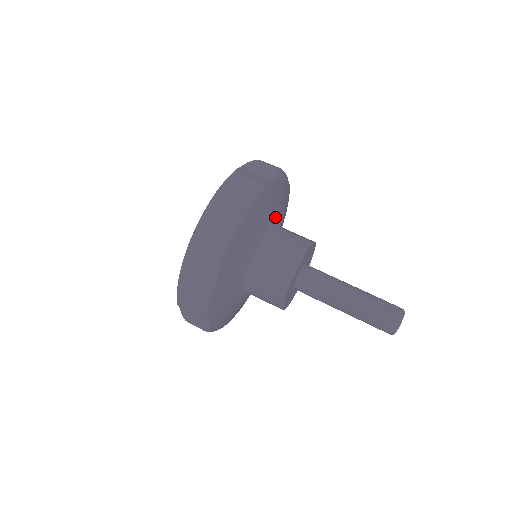
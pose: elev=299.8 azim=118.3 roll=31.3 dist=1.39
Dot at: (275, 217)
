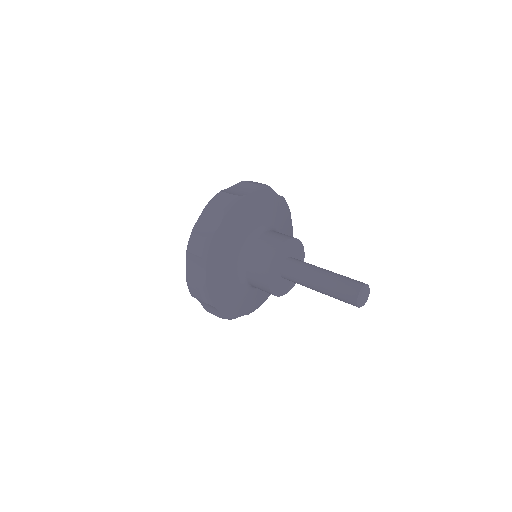
Dot at: occluded
